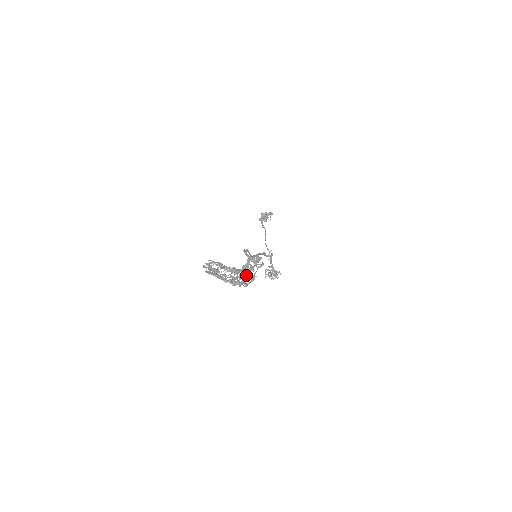
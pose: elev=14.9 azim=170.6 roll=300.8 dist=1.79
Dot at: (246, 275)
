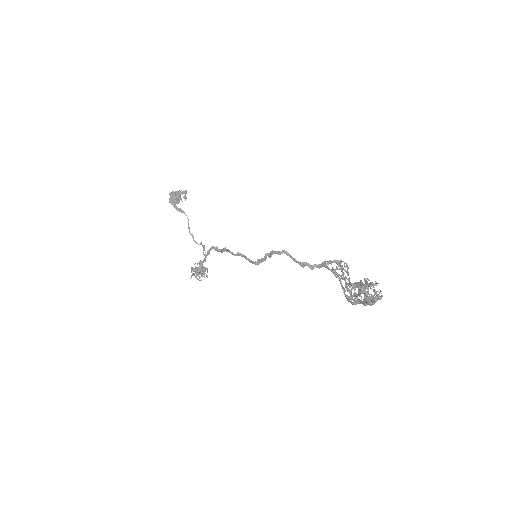
Dot at: (343, 288)
